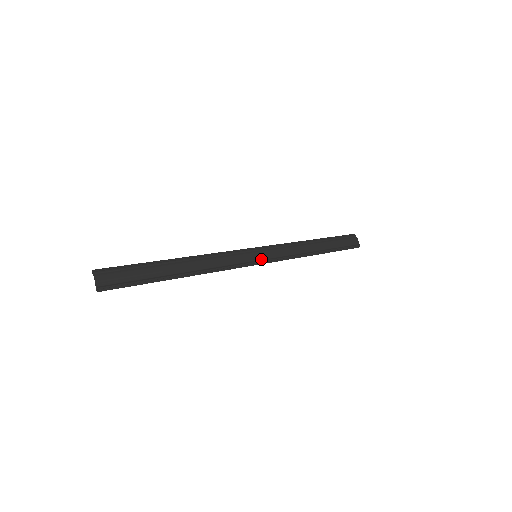
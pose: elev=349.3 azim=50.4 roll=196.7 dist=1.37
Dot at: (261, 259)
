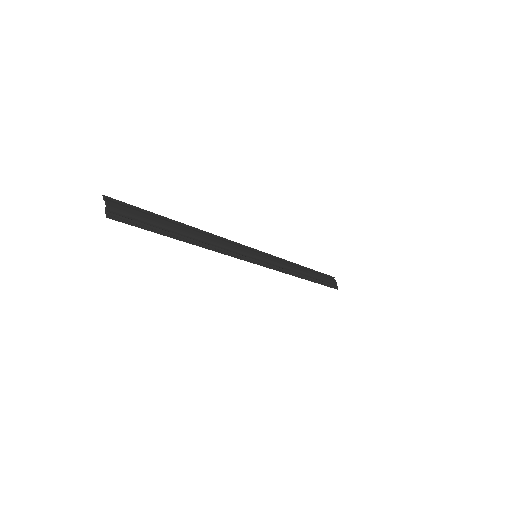
Dot at: (261, 261)
